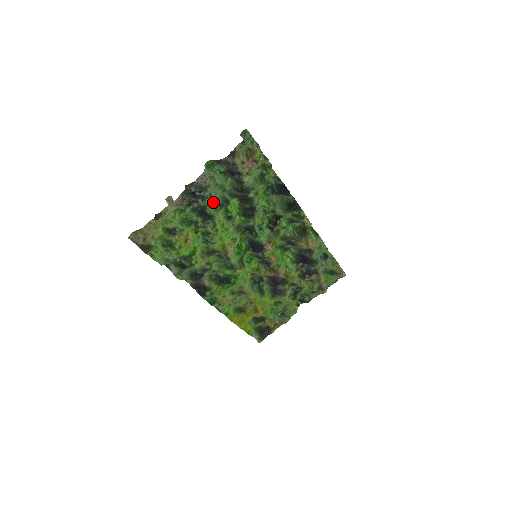
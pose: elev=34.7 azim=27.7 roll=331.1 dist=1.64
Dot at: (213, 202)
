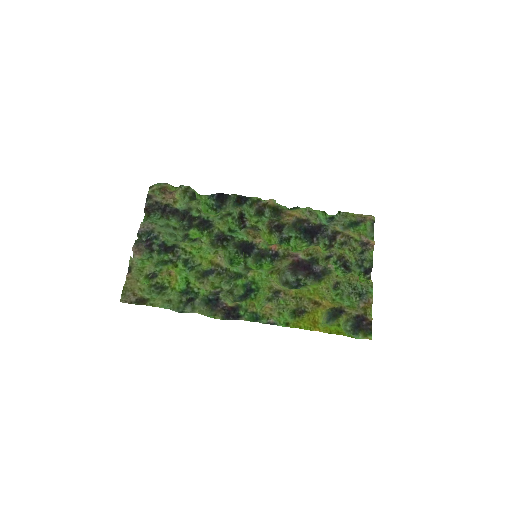
Dot at: (173, 240)
